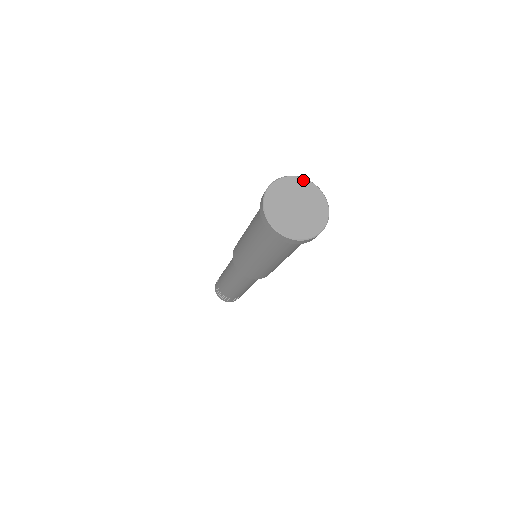
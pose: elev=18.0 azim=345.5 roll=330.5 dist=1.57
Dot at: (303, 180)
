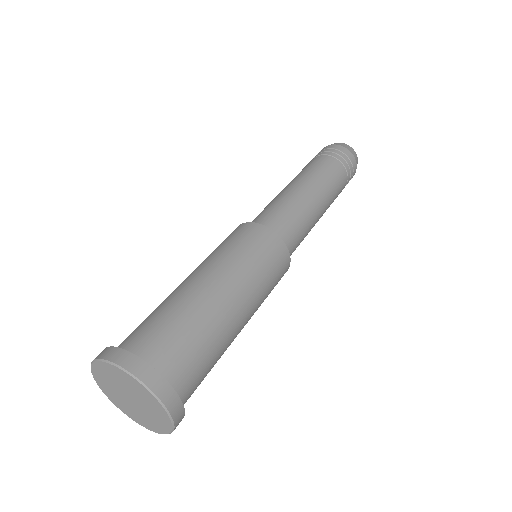
Dot at: (124, 373)
